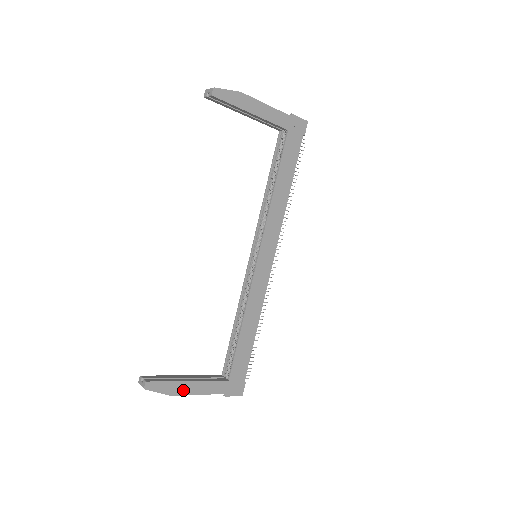
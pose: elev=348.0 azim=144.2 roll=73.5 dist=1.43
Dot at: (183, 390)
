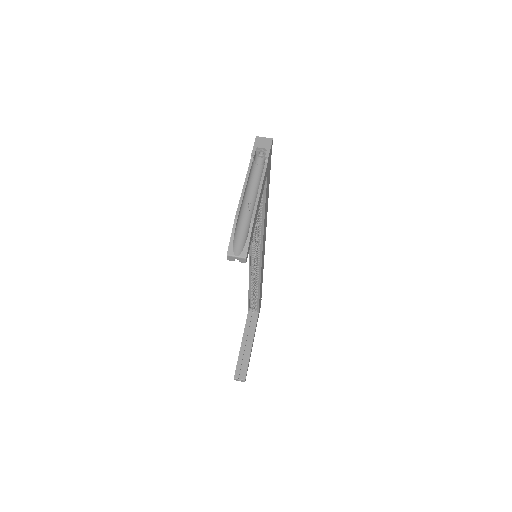
Dot at: occluded
